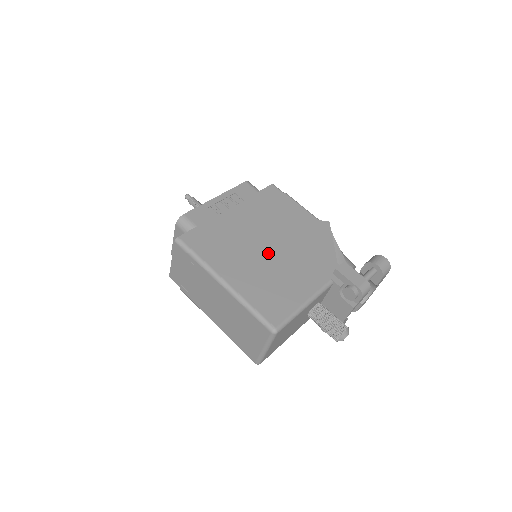
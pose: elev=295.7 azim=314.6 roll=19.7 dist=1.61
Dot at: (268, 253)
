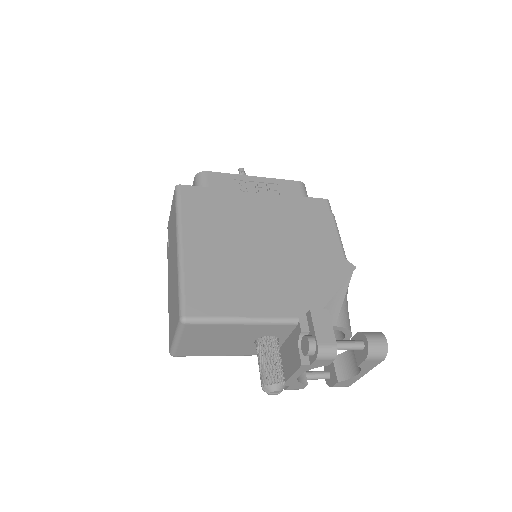
Dot at: (254, 250)
